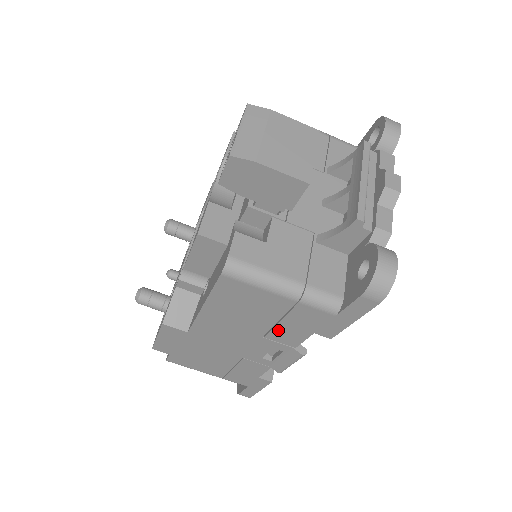
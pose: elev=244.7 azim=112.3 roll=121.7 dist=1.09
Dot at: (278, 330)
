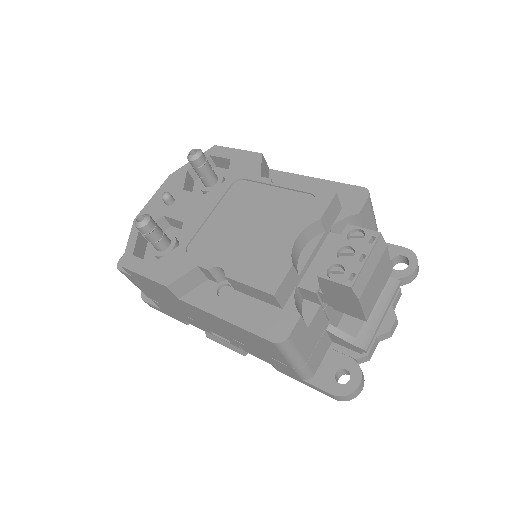
Dot at: (251, 349)
